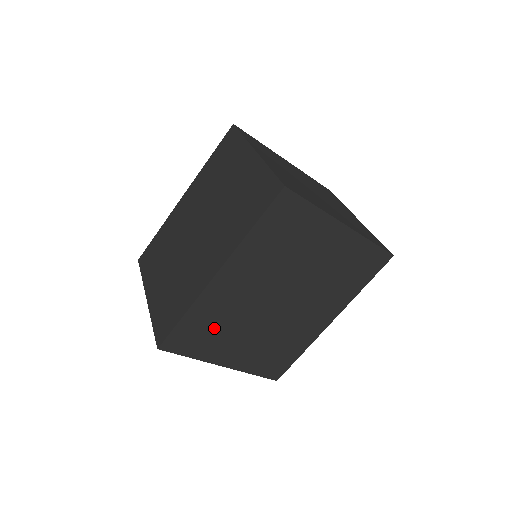
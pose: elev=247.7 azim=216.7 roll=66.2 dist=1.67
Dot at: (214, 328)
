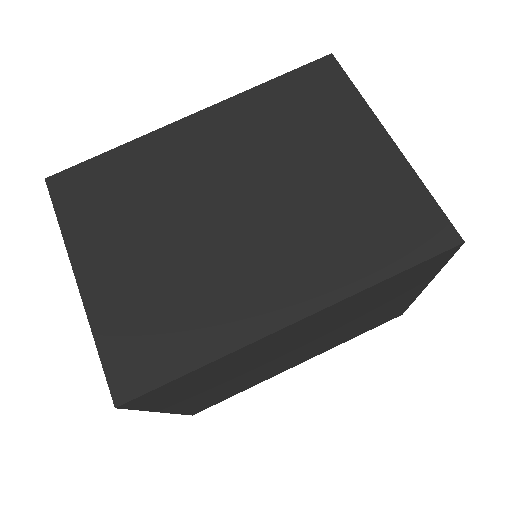
Dot at: (209, 378)
